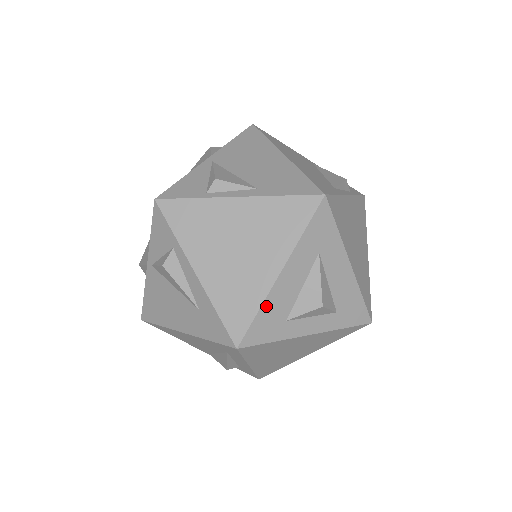
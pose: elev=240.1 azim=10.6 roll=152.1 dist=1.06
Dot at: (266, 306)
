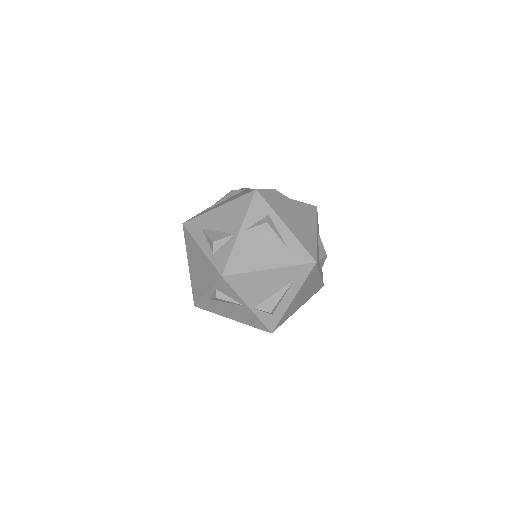
Dot at: occluded
